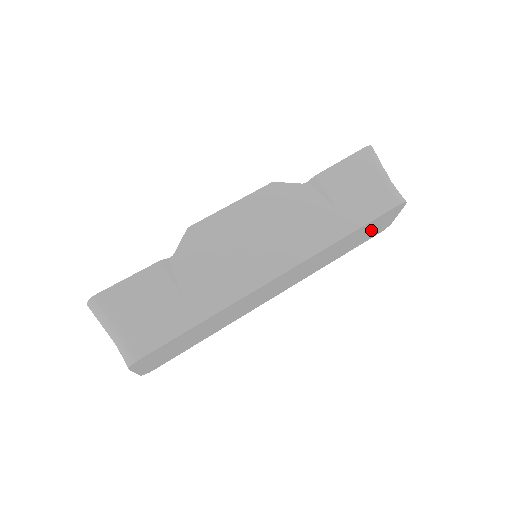
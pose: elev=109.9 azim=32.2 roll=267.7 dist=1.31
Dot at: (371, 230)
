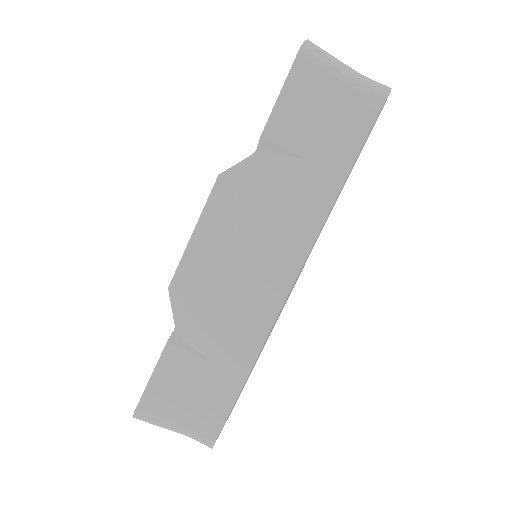
Dot at: (365, 142)
